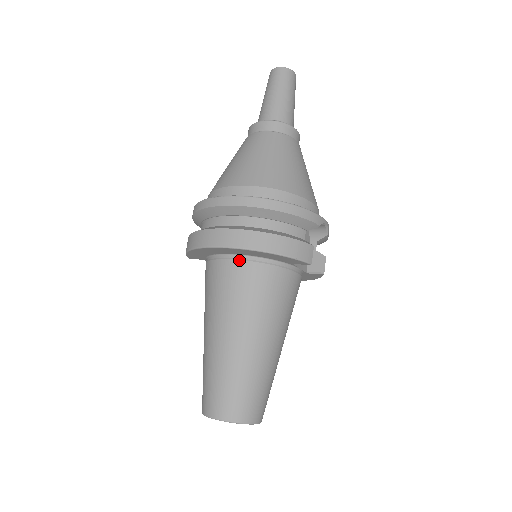
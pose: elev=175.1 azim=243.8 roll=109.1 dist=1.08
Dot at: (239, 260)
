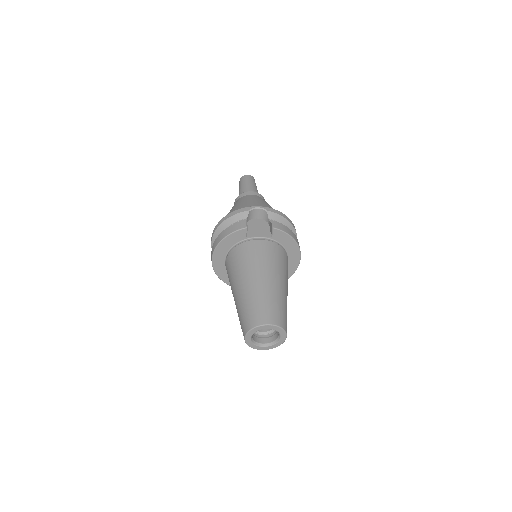
Dot at: (226, 259)
